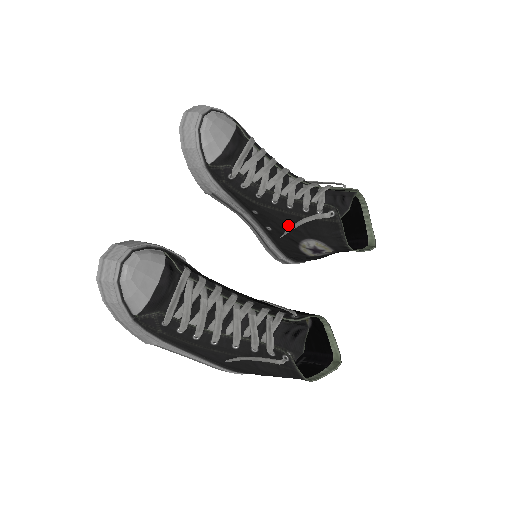
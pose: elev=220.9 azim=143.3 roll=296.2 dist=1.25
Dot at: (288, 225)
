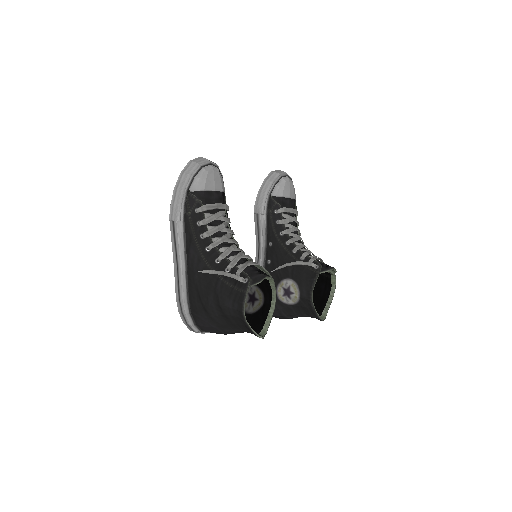
Dot at: (284, 263)
